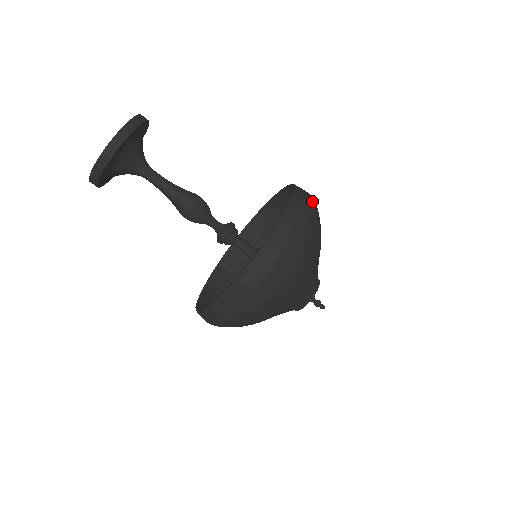
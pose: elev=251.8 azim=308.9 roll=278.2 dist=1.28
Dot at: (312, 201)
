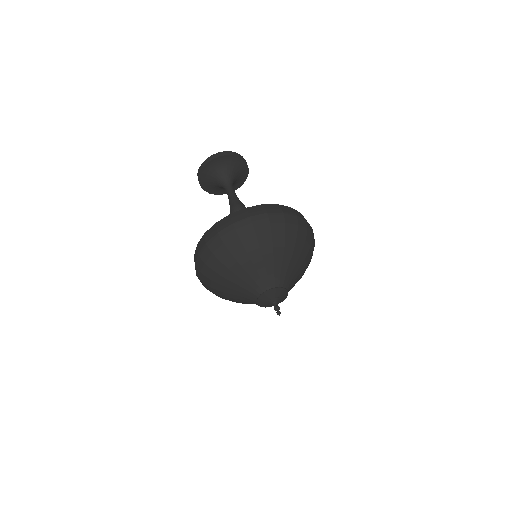
Dot at: (310, 227)
